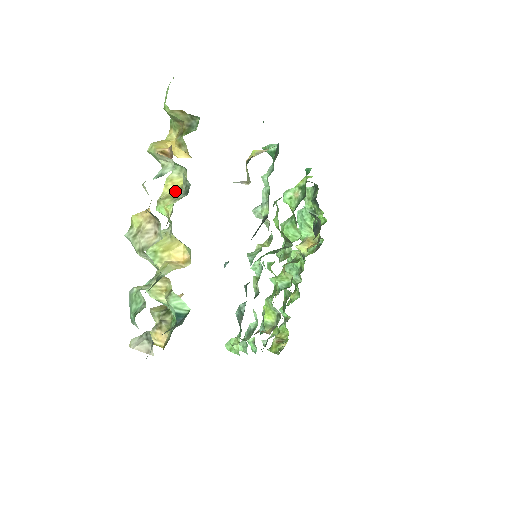
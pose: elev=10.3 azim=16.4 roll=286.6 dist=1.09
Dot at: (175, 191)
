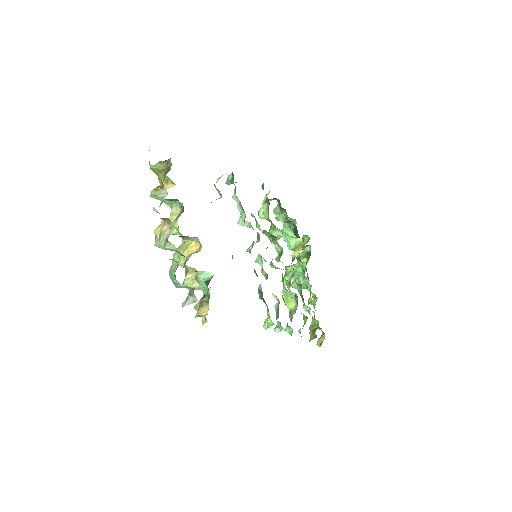
Dot at: (177, 216)
